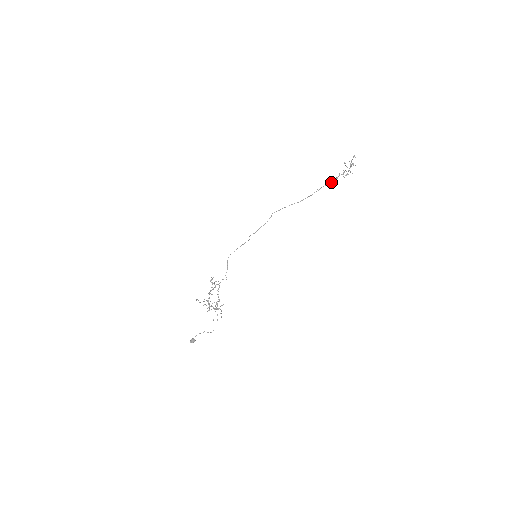
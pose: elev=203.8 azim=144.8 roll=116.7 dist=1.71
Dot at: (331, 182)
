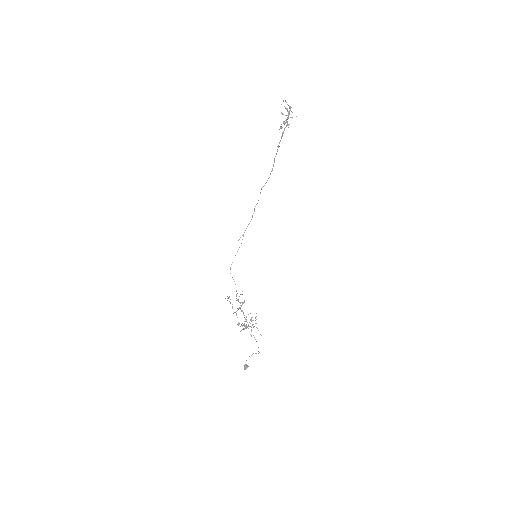
Dot at: (280, 141)
